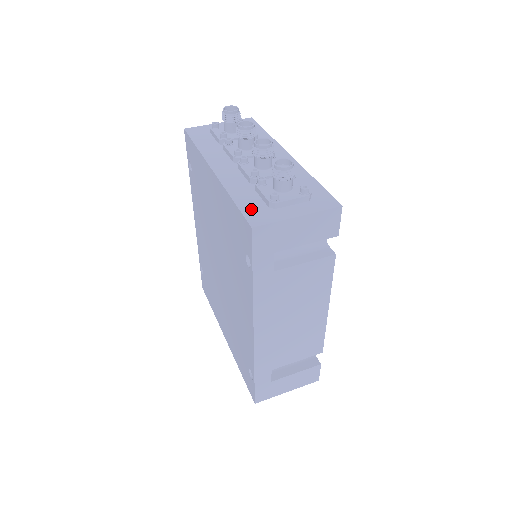
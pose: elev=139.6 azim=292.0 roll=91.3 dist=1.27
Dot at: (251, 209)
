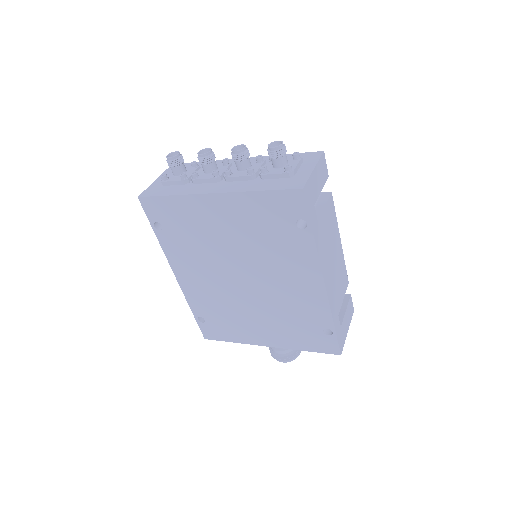
Dot at: (282, 185)
